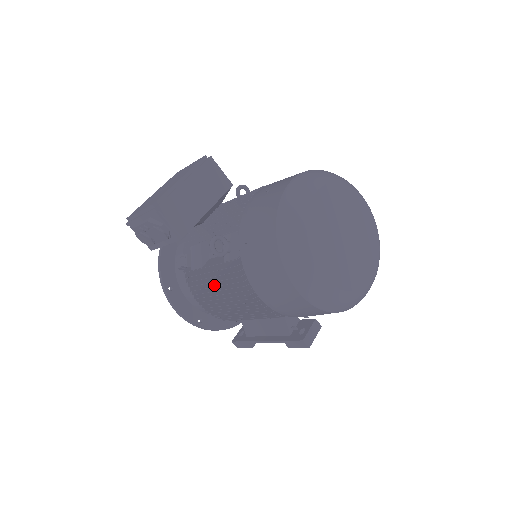
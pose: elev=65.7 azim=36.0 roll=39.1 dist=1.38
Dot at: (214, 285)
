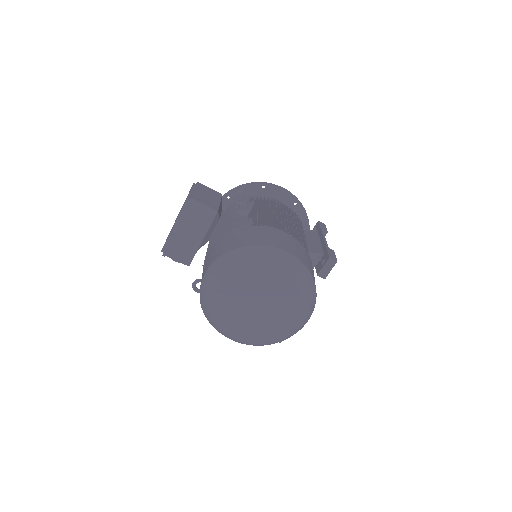
Dot at: occluded
